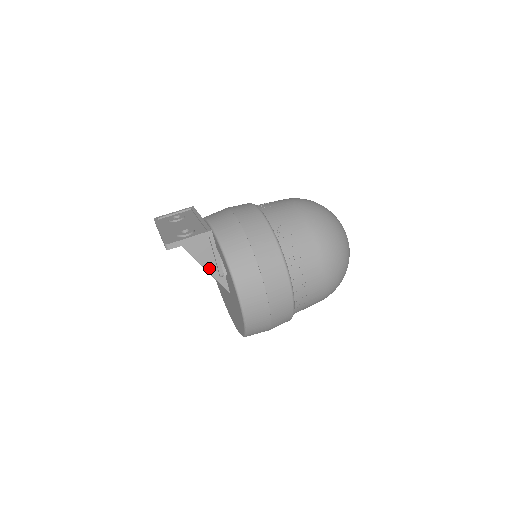
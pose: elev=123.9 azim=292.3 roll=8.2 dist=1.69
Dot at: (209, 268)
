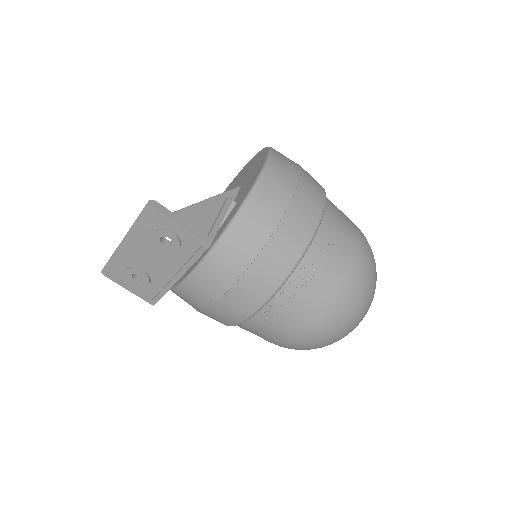
Dot at: occluded
